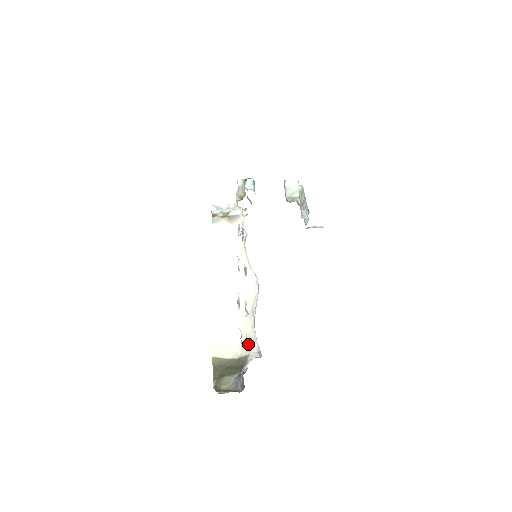
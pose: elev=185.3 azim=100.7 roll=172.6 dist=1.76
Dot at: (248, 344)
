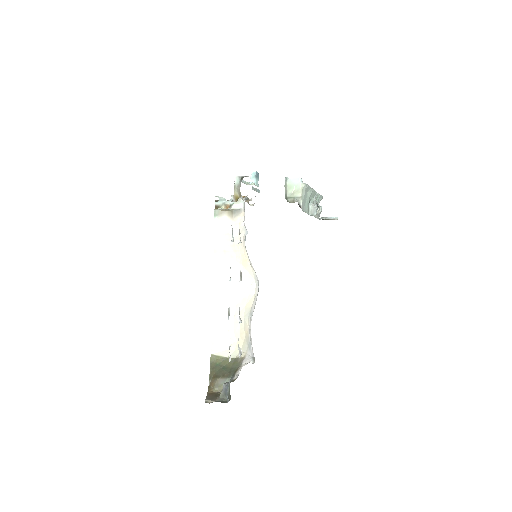
Dot at: (240, 352)
